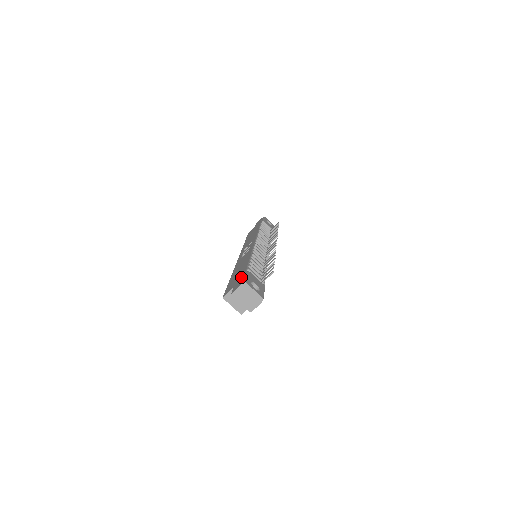
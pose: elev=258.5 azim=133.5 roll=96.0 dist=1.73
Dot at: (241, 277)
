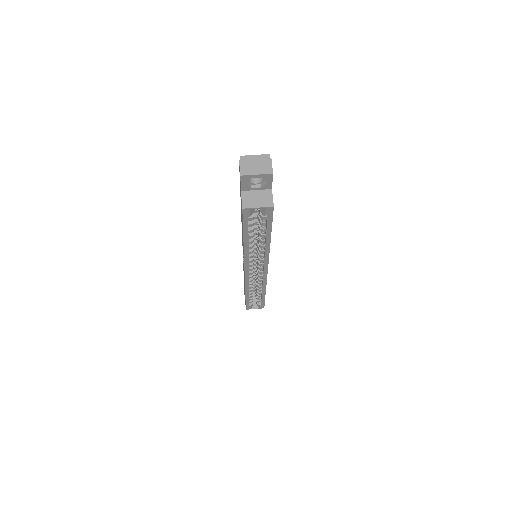
Dot at: occluded
